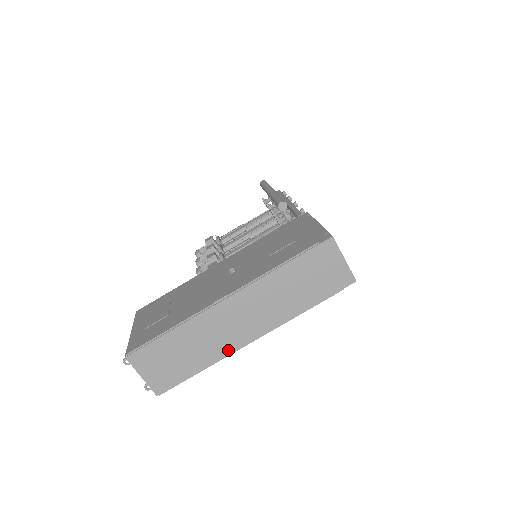
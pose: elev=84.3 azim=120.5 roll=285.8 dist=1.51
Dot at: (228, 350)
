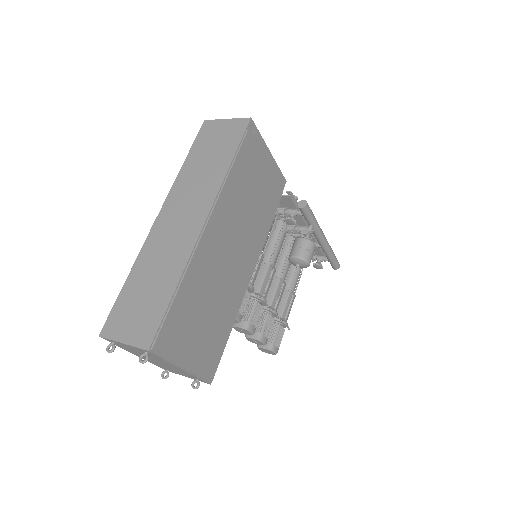
Dot at: (188, 250)
